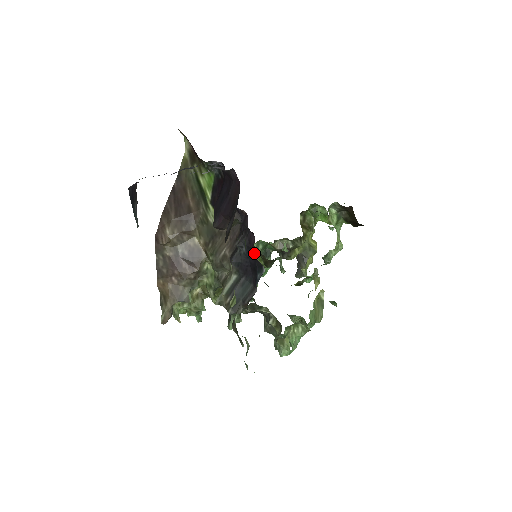
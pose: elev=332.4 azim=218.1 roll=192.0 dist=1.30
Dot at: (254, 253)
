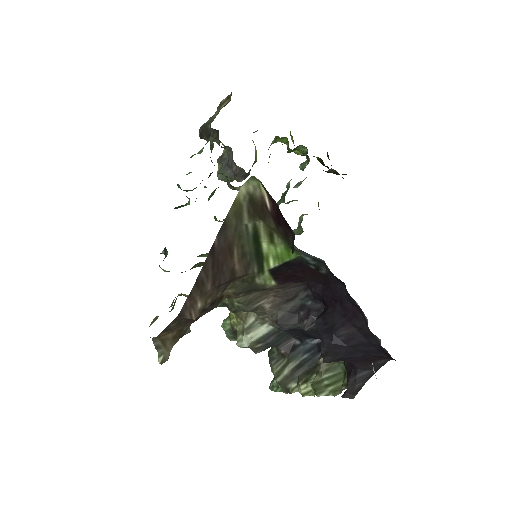
Dot at: occluded
